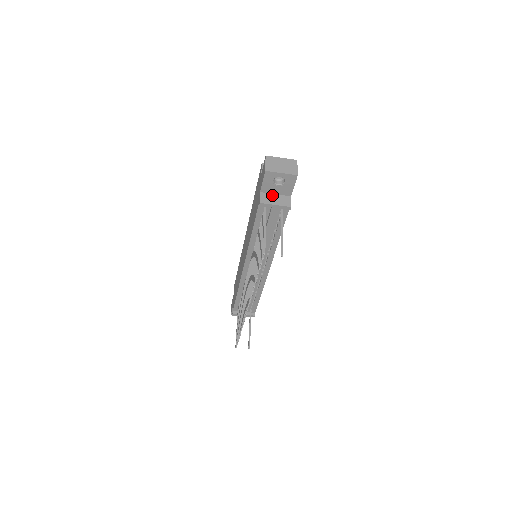
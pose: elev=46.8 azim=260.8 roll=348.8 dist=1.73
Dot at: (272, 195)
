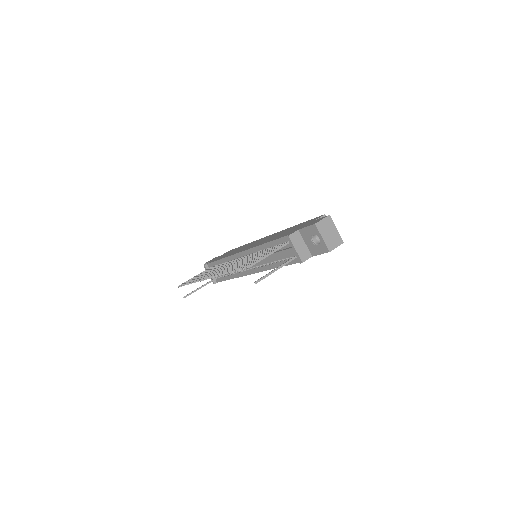
Dot at: (302, 241)
